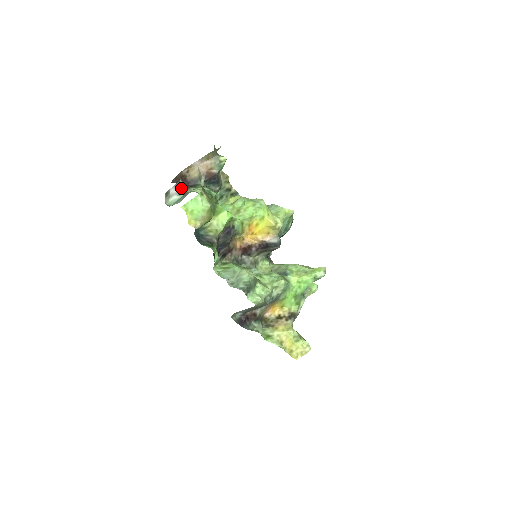
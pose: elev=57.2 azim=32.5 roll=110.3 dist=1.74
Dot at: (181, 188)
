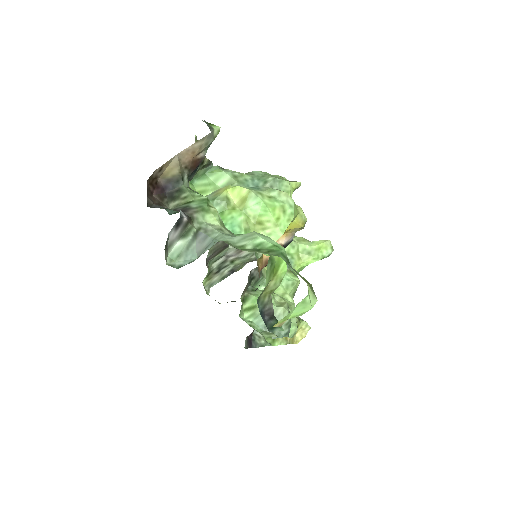
Dot at: (184, 225)
